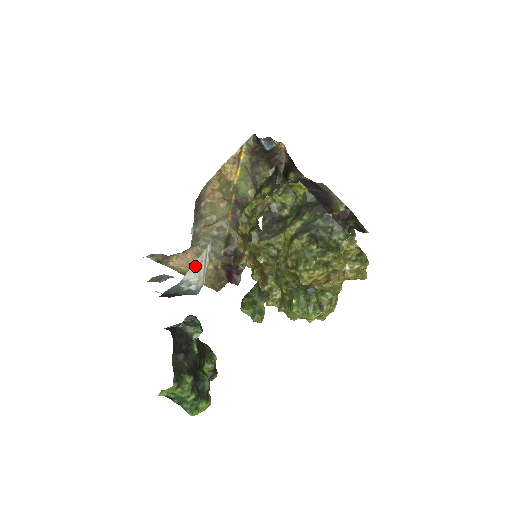
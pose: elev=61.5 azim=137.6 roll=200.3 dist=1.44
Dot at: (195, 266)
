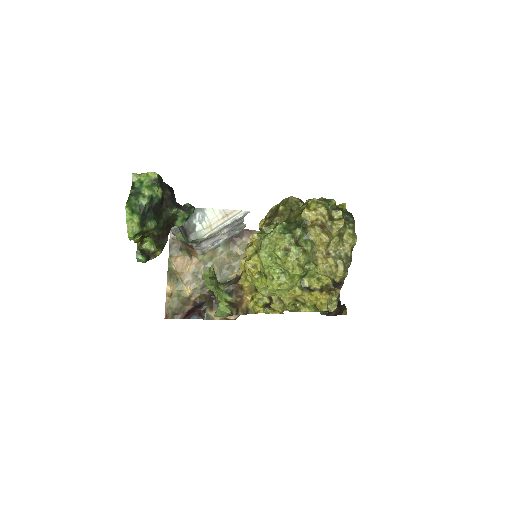
Dot at: (221, 212)
